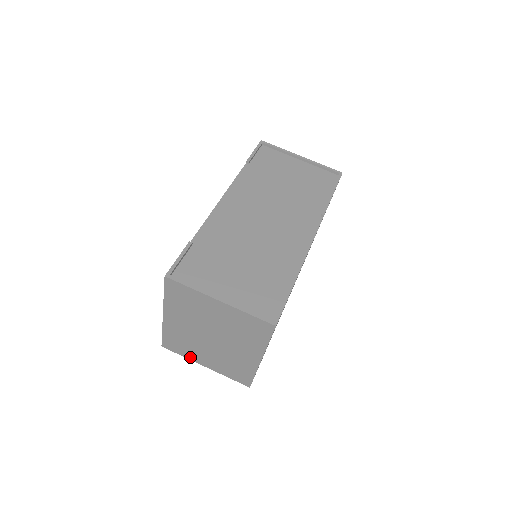
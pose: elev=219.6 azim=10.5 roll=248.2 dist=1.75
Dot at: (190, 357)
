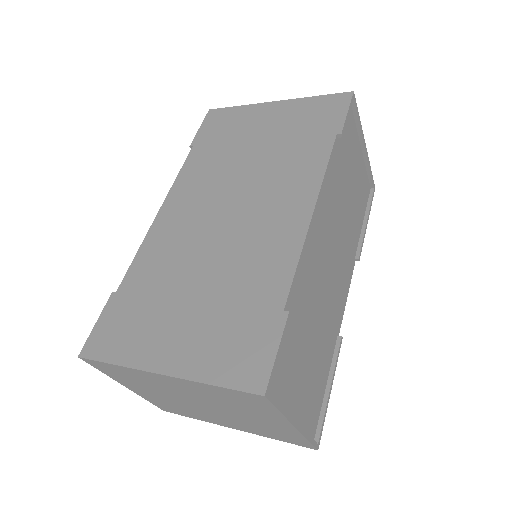
Dot at: (117, 379)
